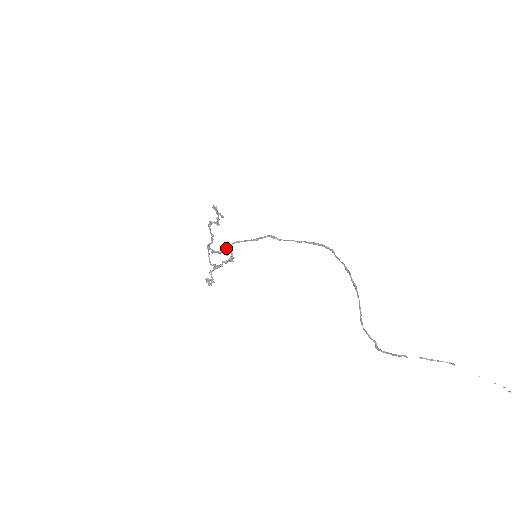
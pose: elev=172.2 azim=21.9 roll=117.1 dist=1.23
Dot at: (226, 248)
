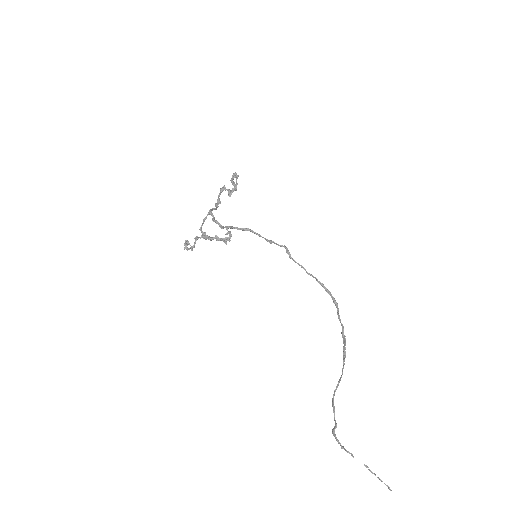
Dot at: (236, 228)
